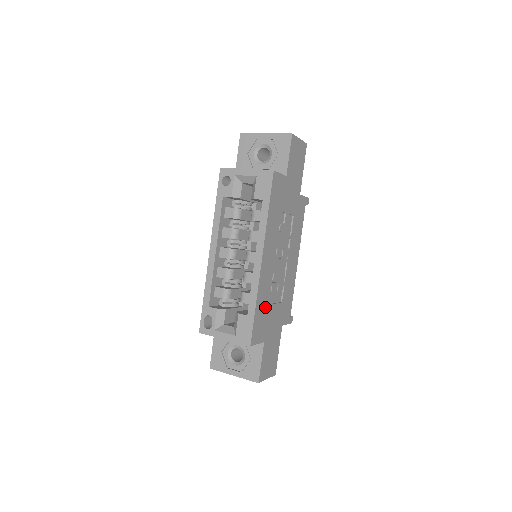
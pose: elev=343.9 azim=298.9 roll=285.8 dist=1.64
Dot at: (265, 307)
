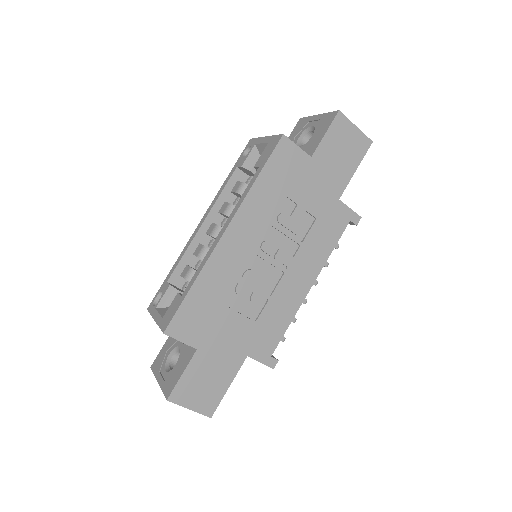
Dot at: (214, 302)
